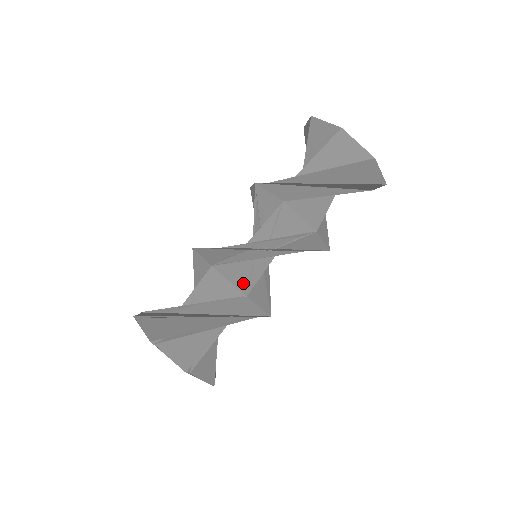
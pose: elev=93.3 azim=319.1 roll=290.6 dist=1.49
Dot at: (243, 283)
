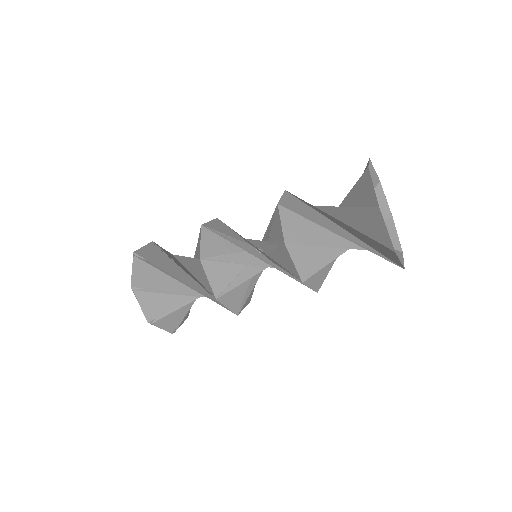
Dot at: (221, 285)
